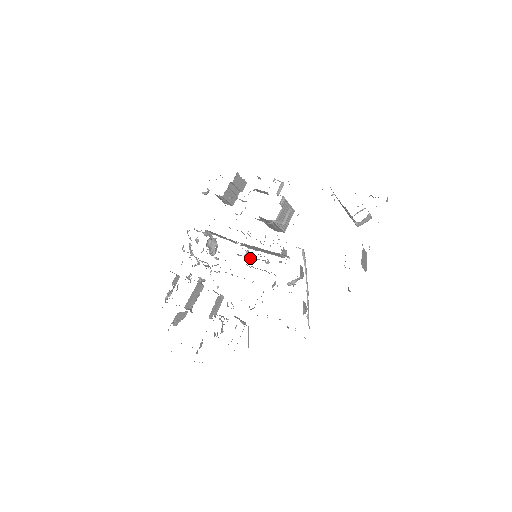
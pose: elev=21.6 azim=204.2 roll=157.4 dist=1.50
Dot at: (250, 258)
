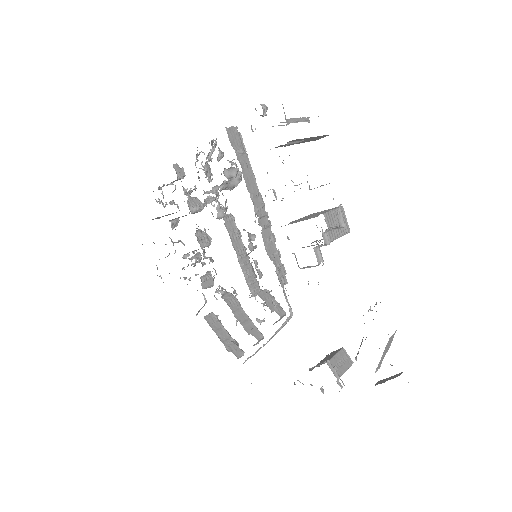
Dot at: (247, 254)
